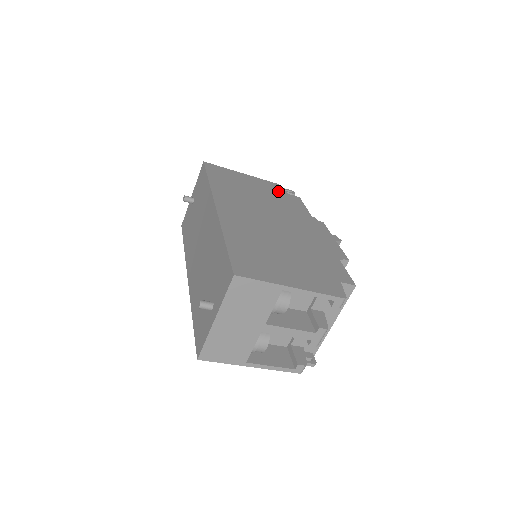
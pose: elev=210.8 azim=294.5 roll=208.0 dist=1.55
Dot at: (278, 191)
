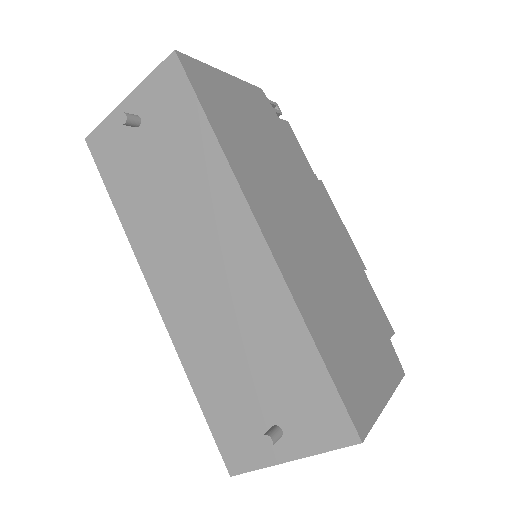
Dot at: (271, 116)
